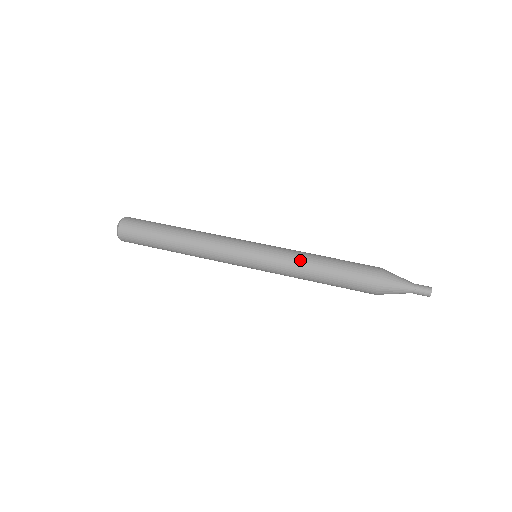
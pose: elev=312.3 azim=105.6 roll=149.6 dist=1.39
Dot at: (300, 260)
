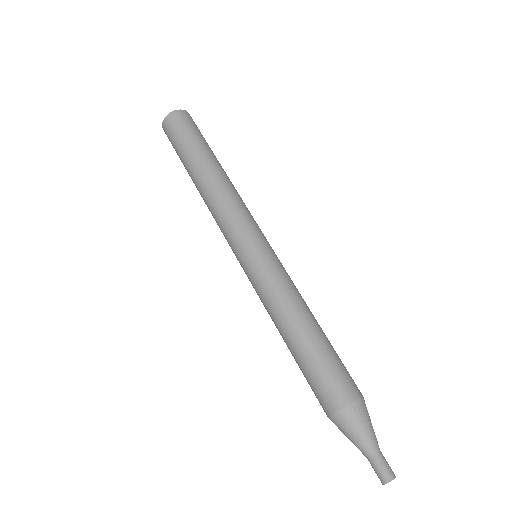
Dot at: (272, 312)
